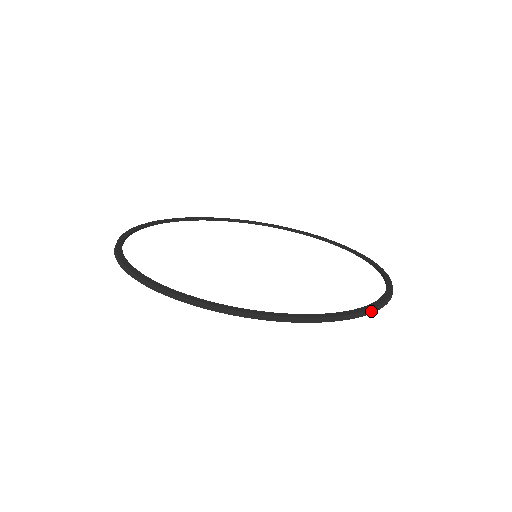
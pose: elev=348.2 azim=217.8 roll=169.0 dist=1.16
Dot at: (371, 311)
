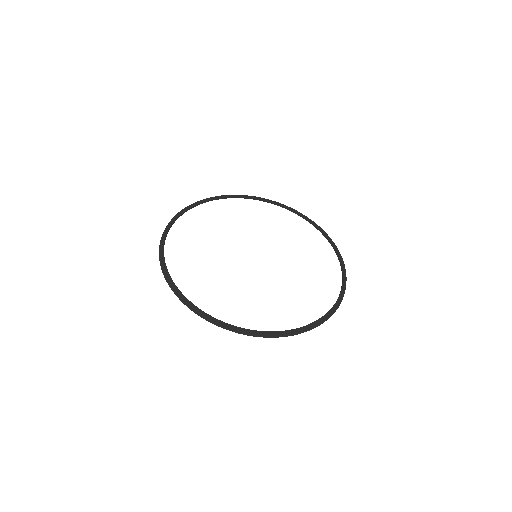
Dot at: (329, 317)
